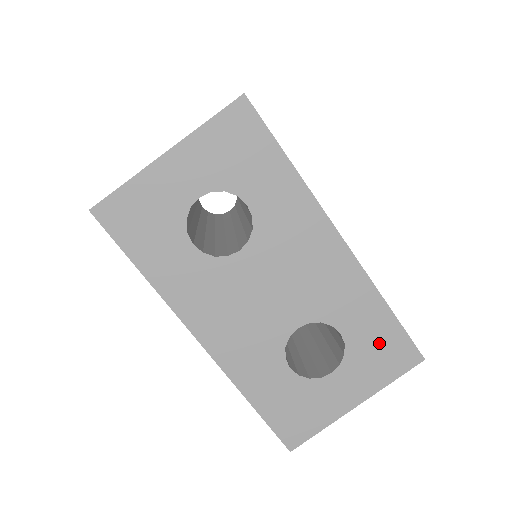
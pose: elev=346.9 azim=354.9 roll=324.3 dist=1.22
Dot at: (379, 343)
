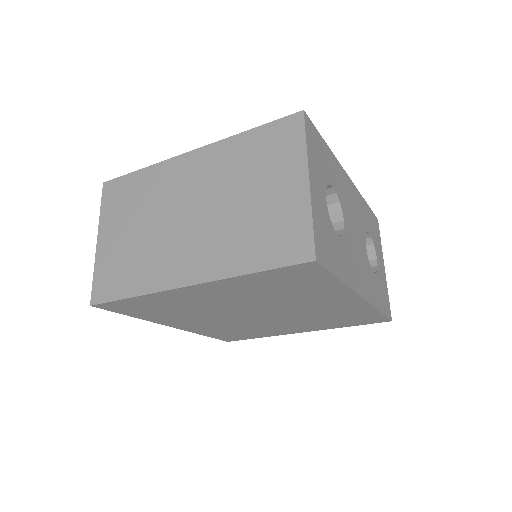
Dot at: (373, 225)
